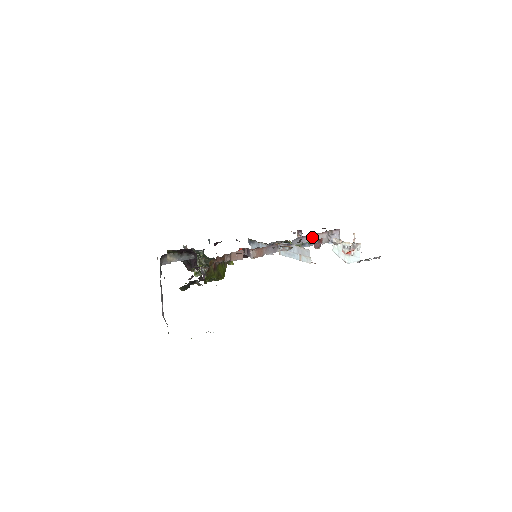
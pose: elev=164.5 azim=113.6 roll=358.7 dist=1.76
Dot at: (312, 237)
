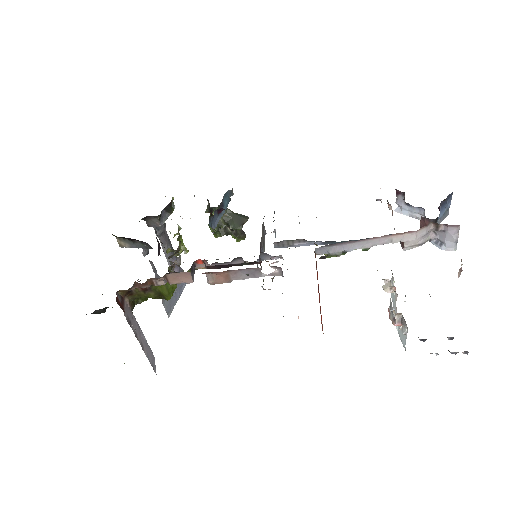
Dot at: (372, 241)
